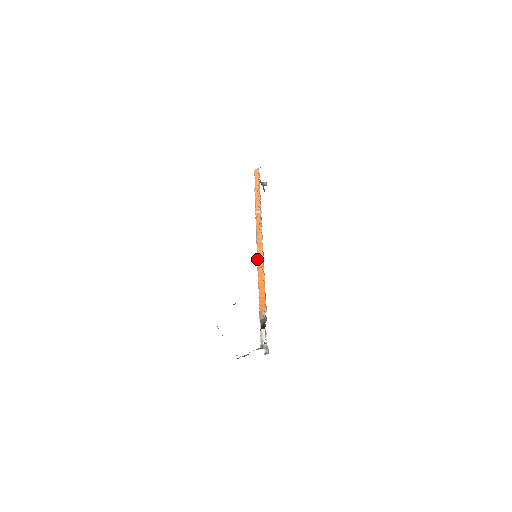
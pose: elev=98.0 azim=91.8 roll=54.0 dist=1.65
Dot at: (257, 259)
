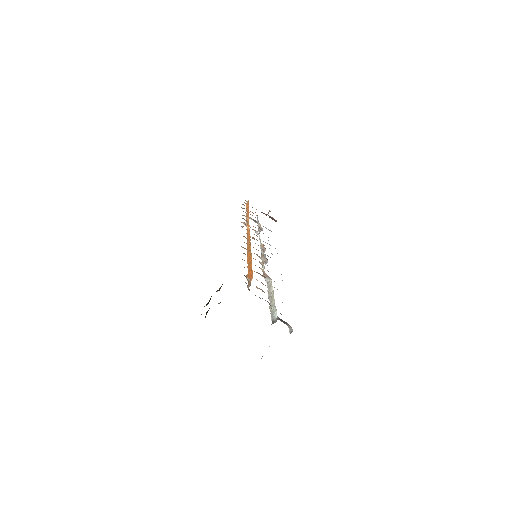
Dot at: occluded
